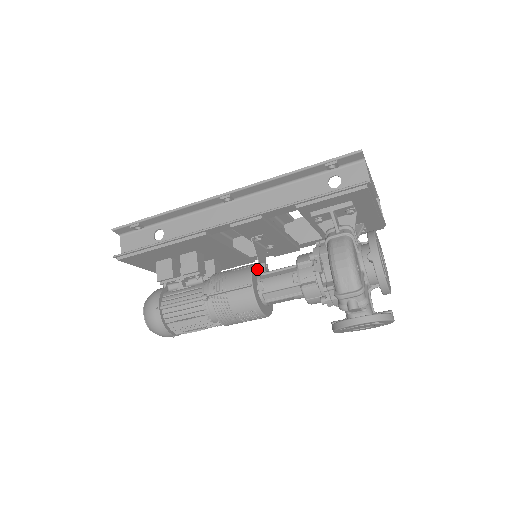
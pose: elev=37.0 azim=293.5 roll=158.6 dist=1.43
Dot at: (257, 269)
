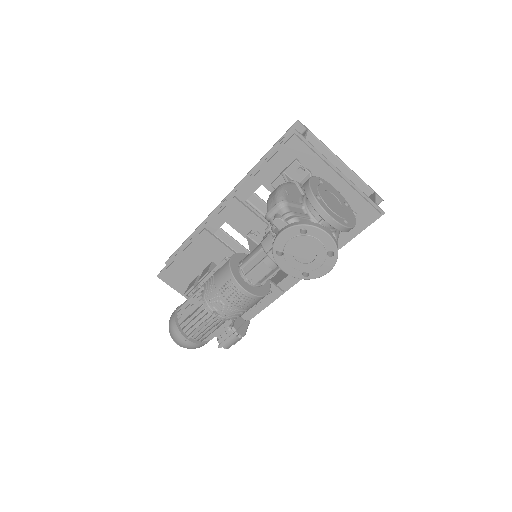
Dot at: occluded
